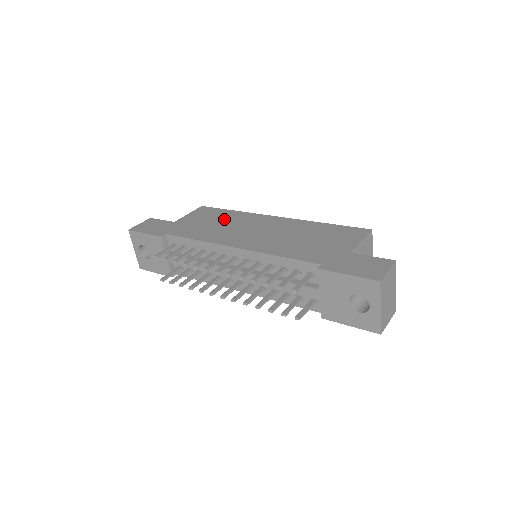
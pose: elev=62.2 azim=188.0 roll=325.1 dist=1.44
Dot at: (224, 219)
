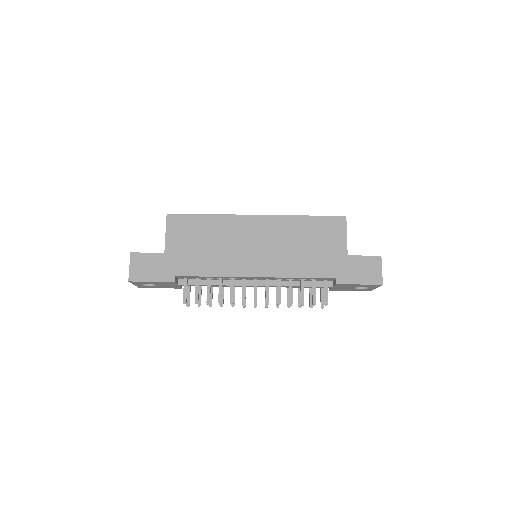
Dot at: (212, 234)
